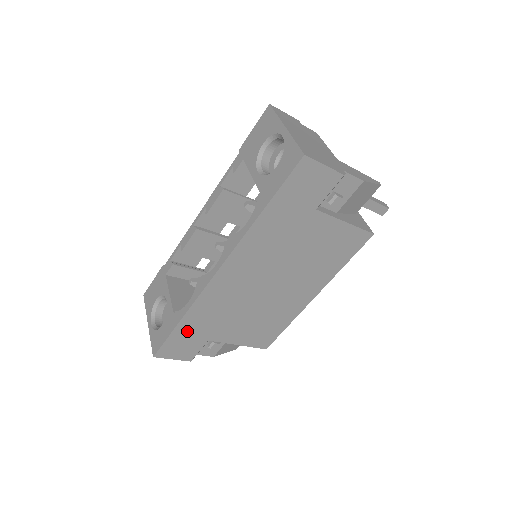
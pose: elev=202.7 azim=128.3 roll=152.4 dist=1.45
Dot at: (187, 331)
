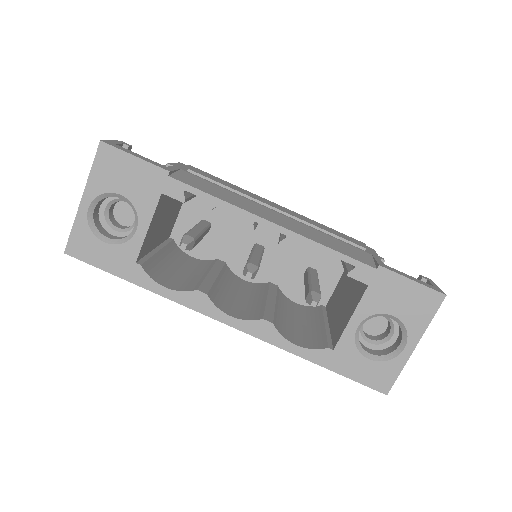
Dot at: occluded
